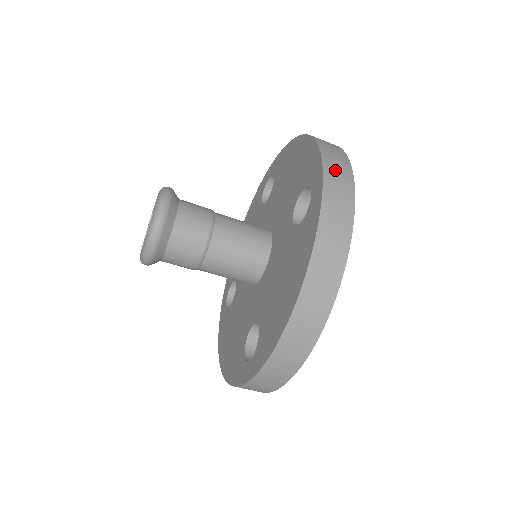
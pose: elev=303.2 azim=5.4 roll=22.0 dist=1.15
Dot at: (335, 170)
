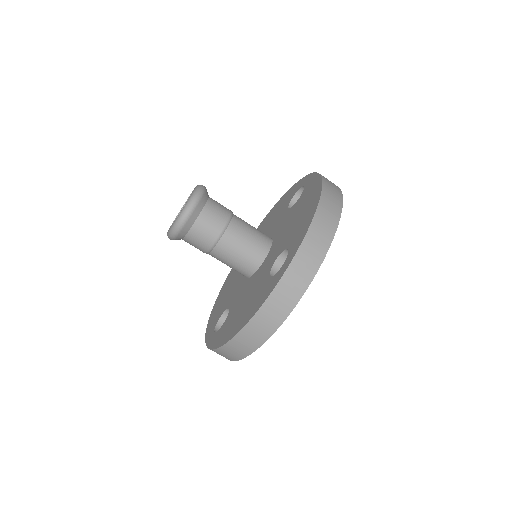
Dot at: occluded
